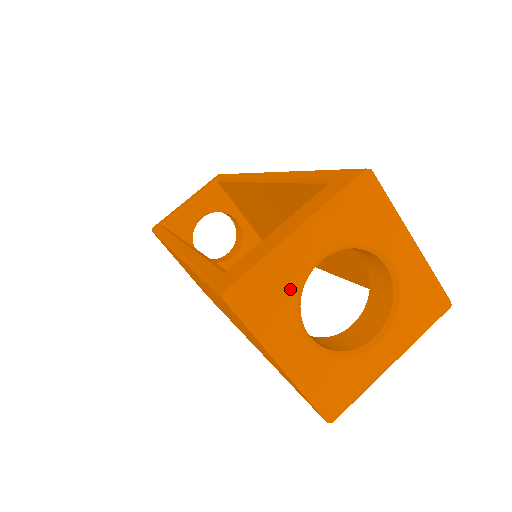
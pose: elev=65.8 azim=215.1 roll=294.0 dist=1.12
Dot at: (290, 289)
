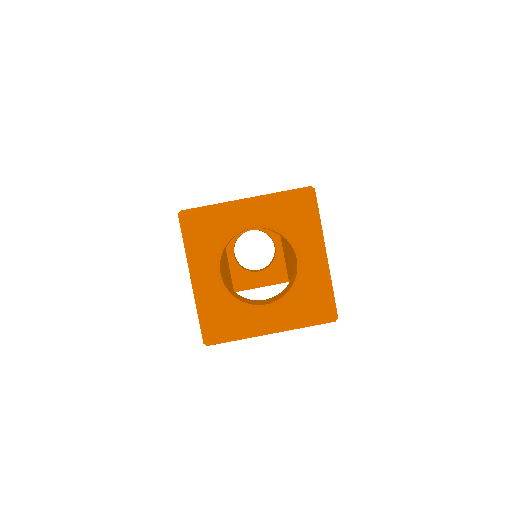
Dot at: (221, 233)
